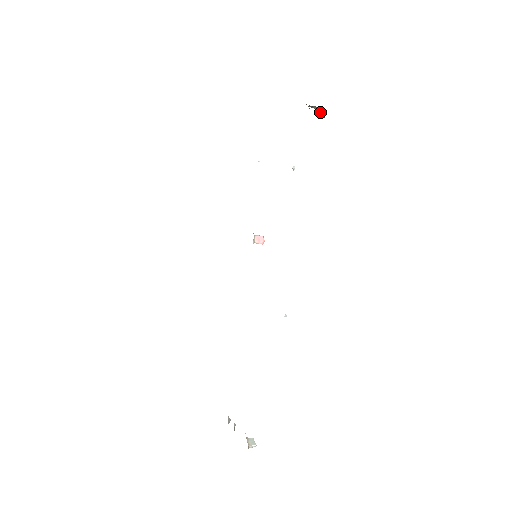
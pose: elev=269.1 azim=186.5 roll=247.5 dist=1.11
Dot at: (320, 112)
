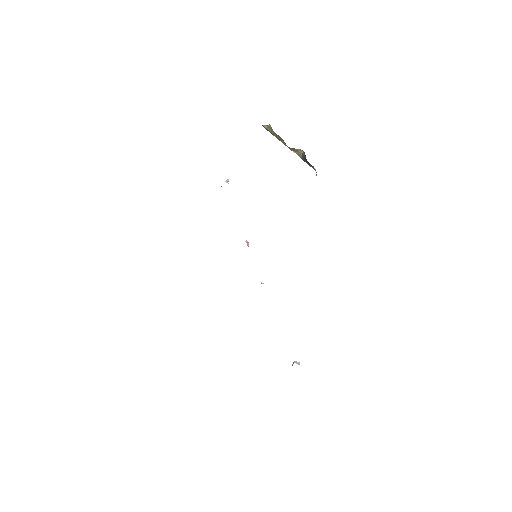
Dot at: (302, 152)
